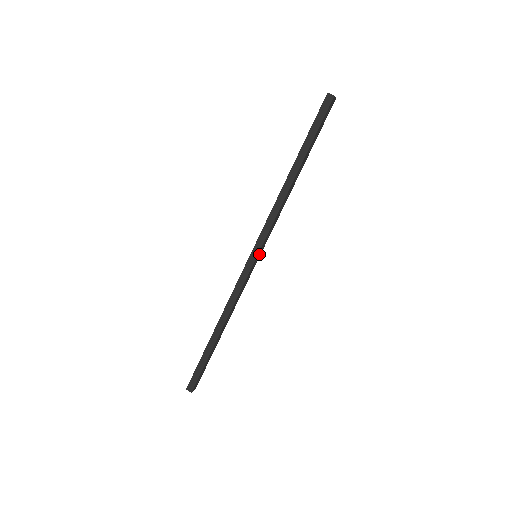
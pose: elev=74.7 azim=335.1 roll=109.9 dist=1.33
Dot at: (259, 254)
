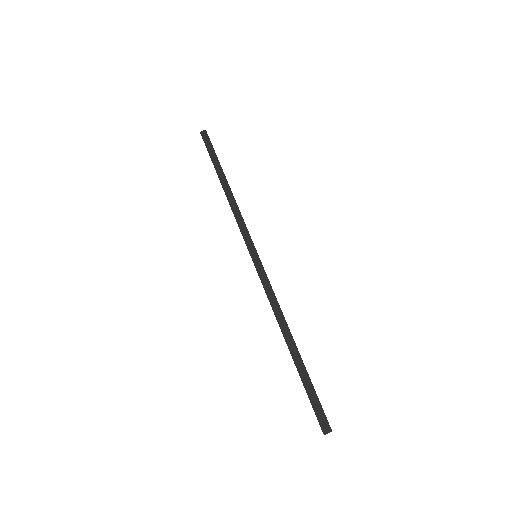
Dot at: occluded
